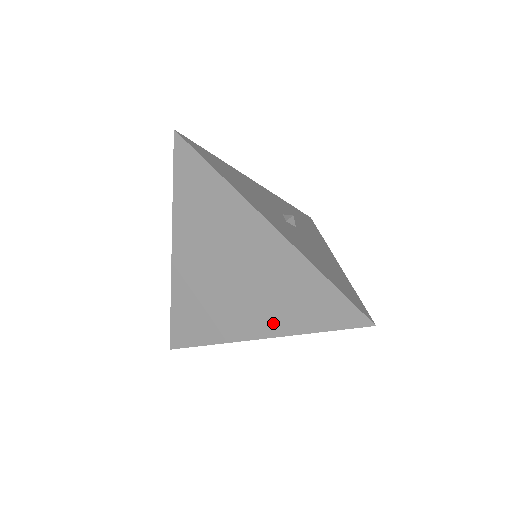
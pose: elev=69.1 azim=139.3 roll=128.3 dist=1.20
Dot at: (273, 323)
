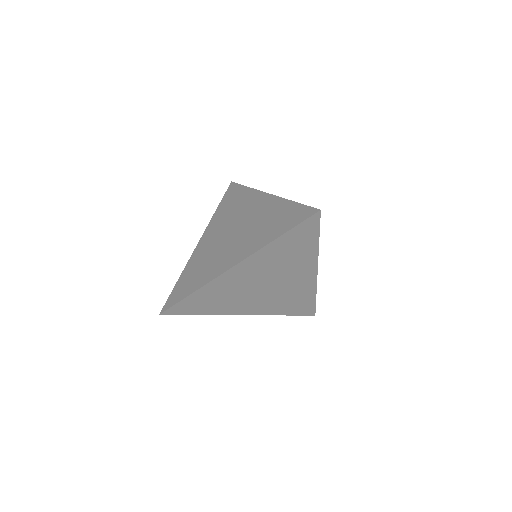
Dot at: (250, 248)
